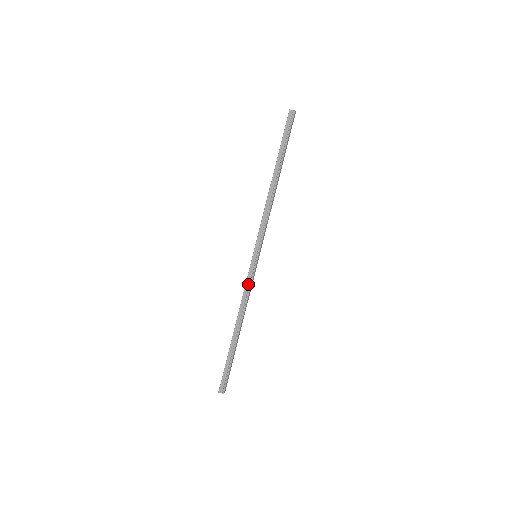
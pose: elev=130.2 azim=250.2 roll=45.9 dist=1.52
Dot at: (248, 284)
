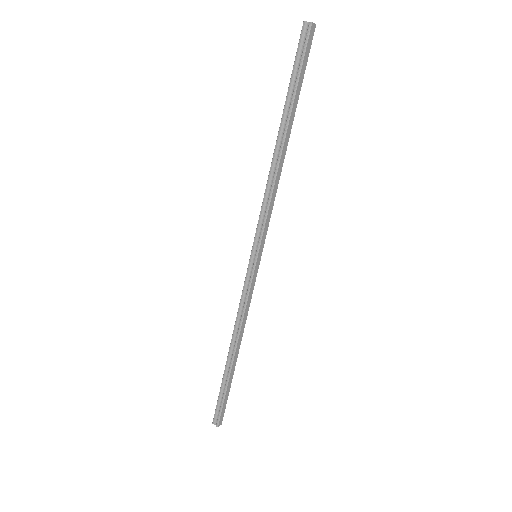
Dot at: (245, 294)
